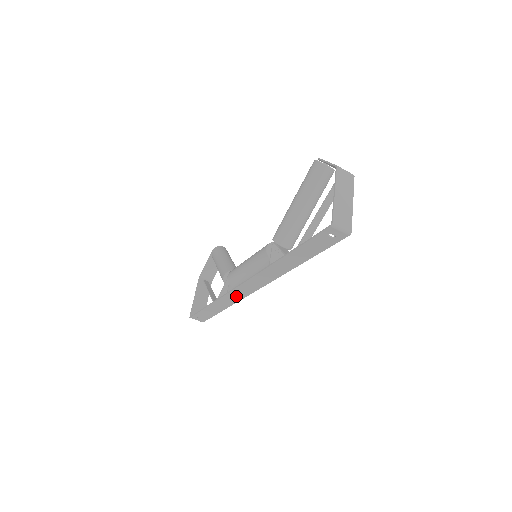
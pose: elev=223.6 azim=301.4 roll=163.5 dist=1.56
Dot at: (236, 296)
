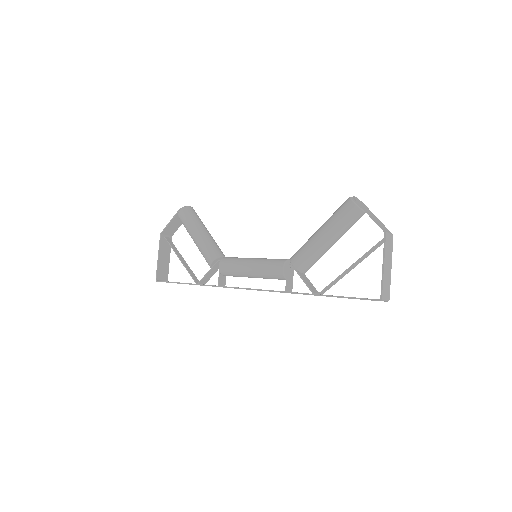
Dot at: occluded
